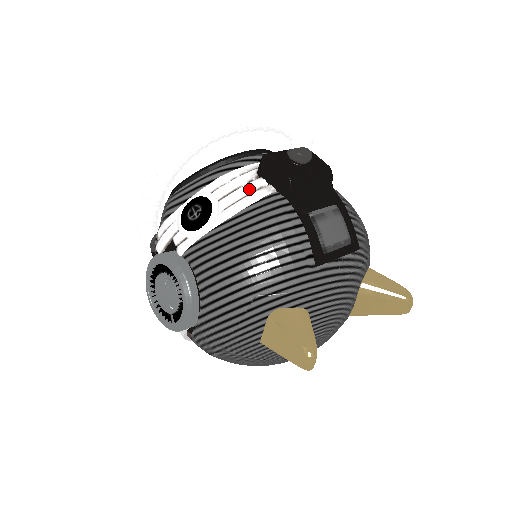
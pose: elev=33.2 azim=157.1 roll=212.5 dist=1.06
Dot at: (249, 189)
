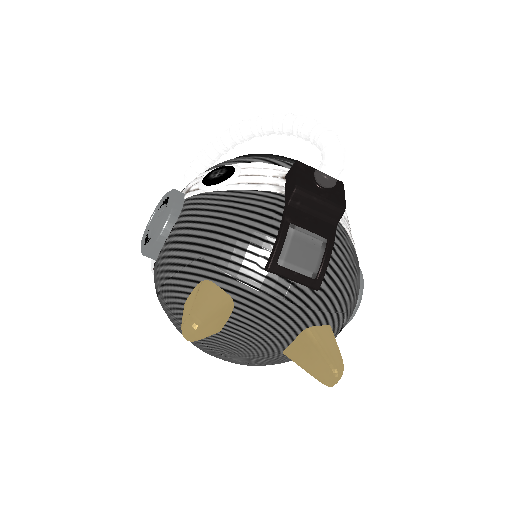
Dot at: (267, 180)
